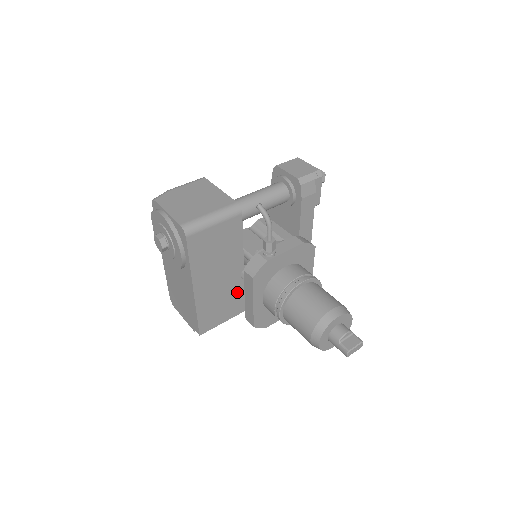
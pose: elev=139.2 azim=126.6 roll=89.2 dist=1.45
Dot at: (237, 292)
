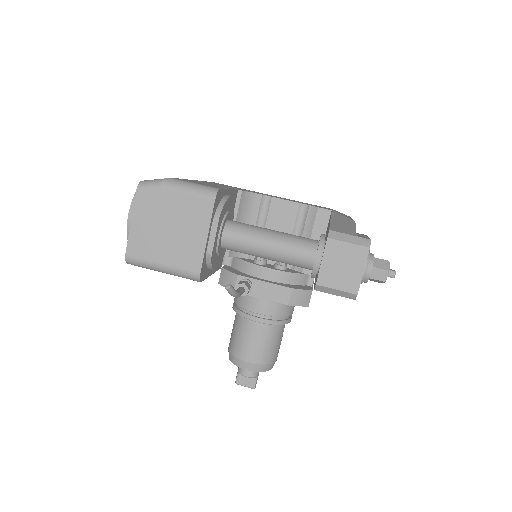
Dot at: occluded
